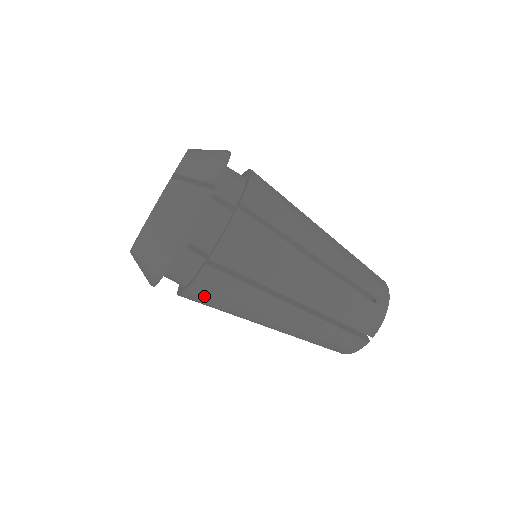
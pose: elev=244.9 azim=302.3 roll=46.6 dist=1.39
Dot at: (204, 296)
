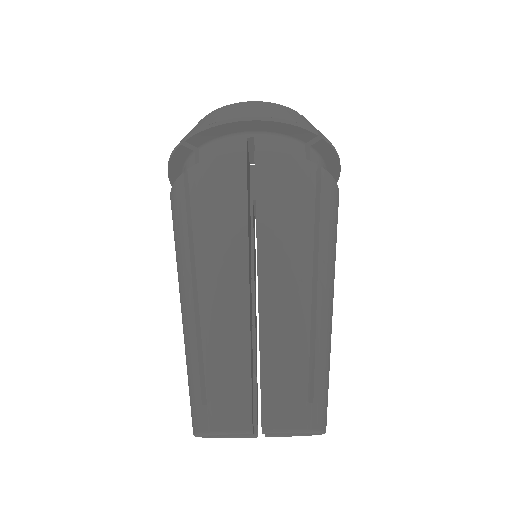
Dot at: (200, 184)
